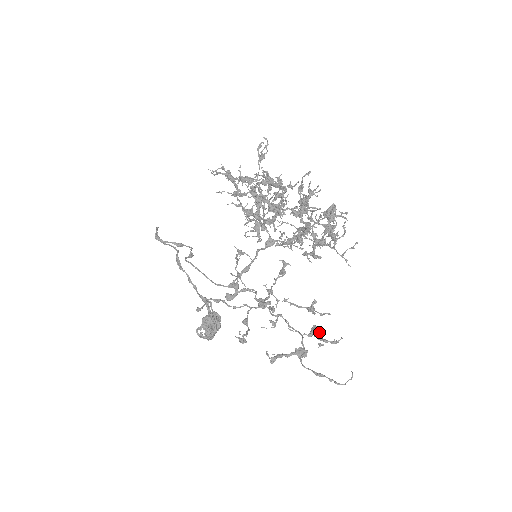
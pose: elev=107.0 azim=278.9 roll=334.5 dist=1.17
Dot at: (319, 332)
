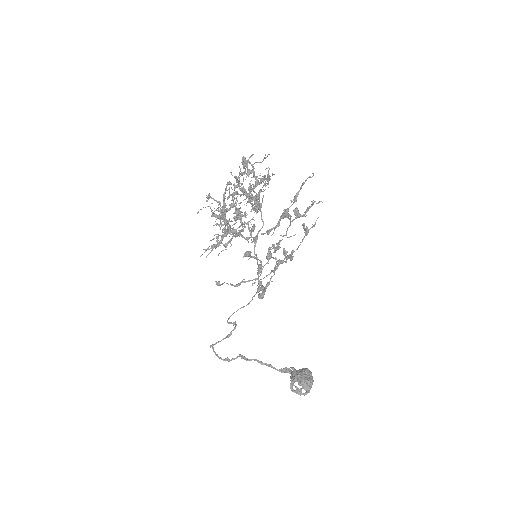
Dot at: occluded
